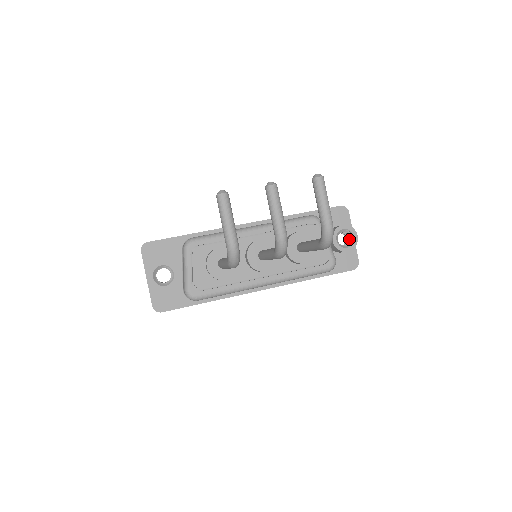
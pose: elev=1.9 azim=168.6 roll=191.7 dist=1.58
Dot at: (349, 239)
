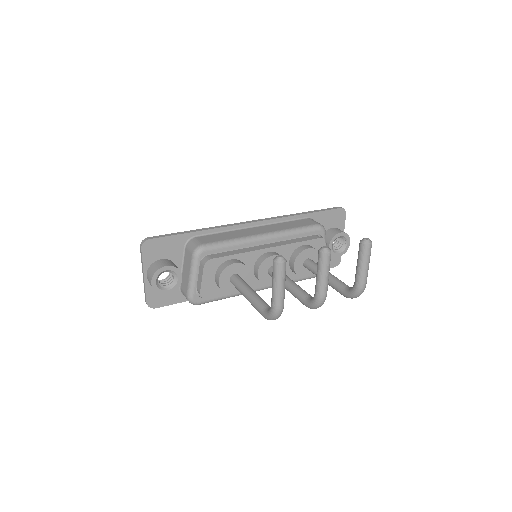
Dot at: (341, 243)
